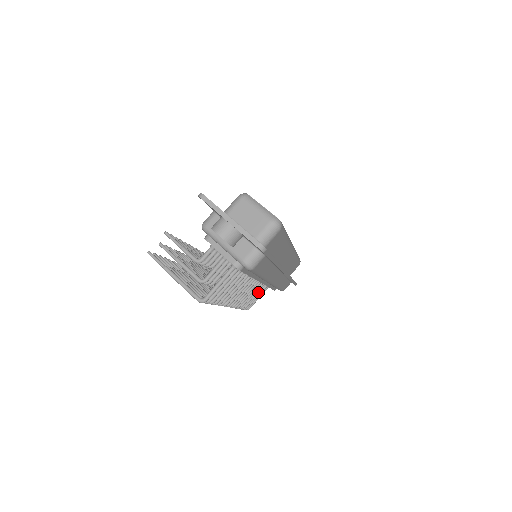
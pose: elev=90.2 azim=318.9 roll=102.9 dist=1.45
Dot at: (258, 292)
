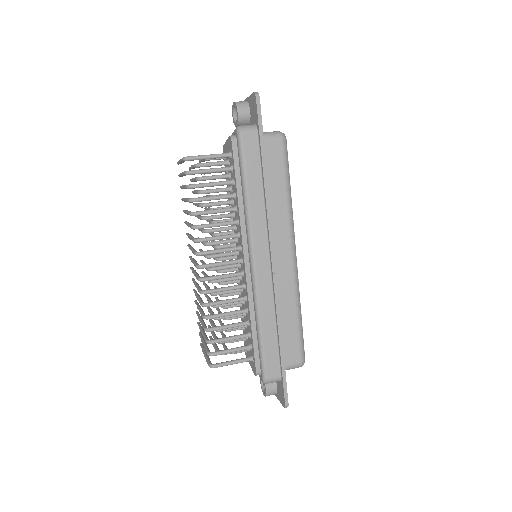
Dot at: (236, 335)
